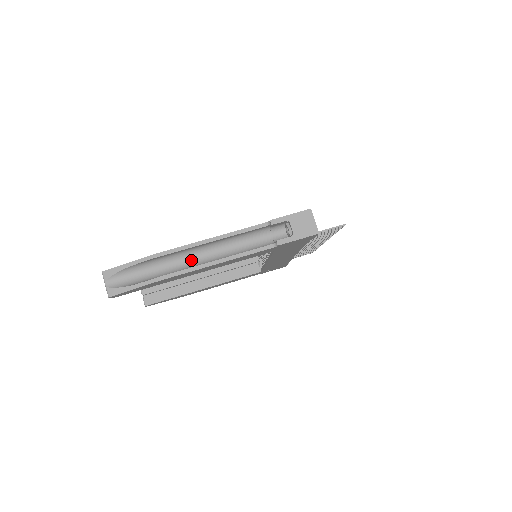
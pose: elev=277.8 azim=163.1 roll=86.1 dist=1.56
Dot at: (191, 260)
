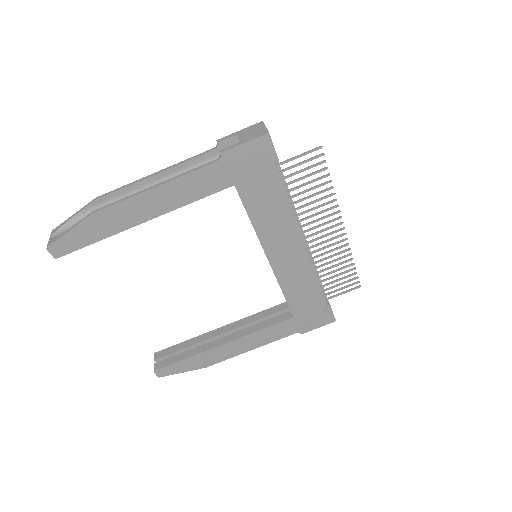
Dot at: occluded
